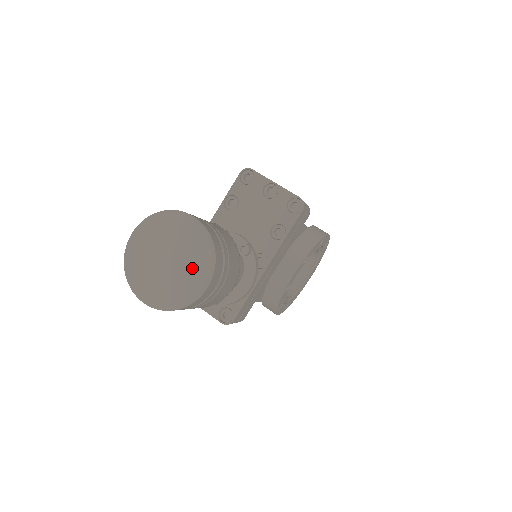
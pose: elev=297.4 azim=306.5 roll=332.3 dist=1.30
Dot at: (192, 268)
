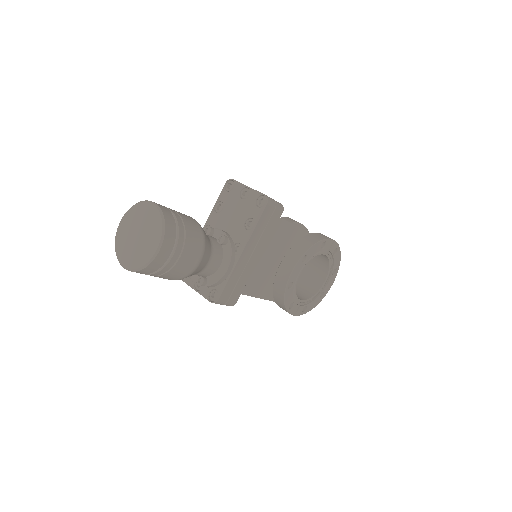
Dot at: (151, 238)
